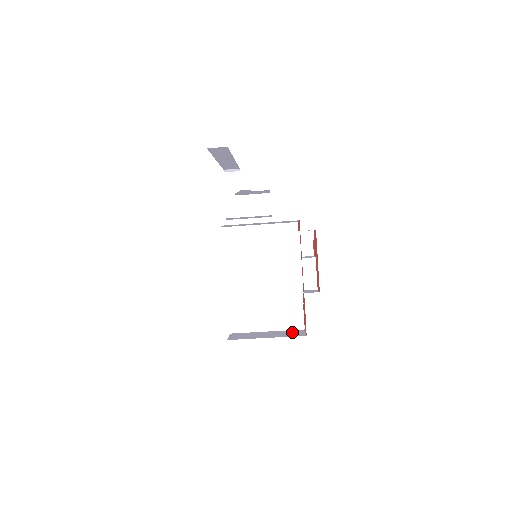
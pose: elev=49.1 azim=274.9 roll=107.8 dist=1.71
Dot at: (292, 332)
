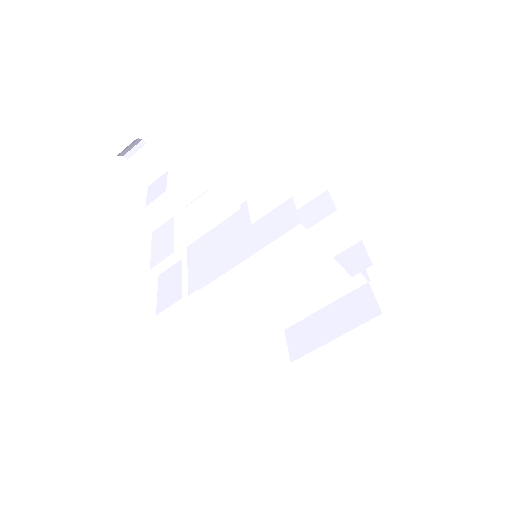
Dot at: (357, 302)
